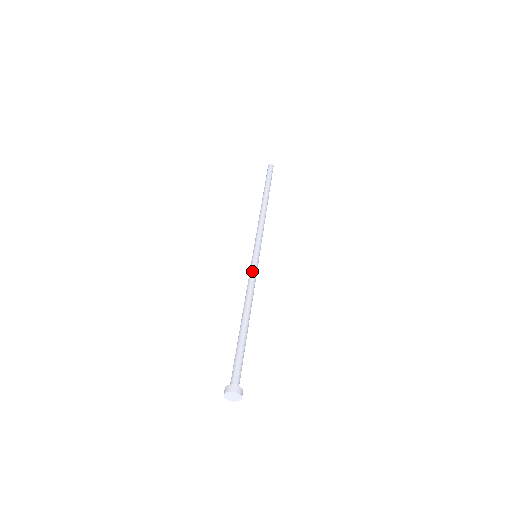
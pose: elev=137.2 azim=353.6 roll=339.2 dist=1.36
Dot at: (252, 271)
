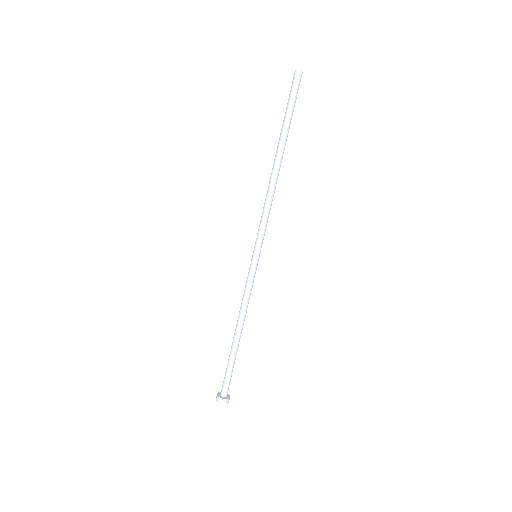
Dot at: (252, 282)
